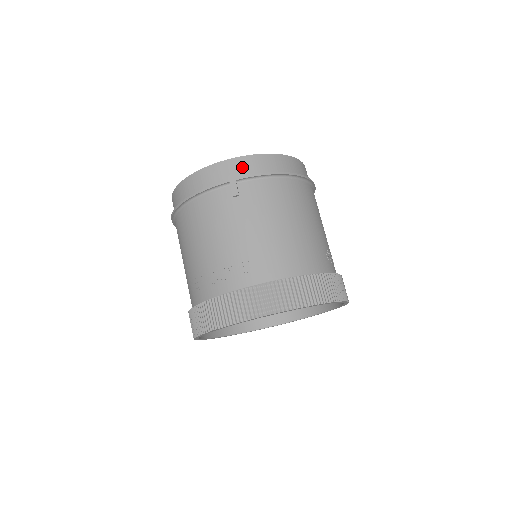
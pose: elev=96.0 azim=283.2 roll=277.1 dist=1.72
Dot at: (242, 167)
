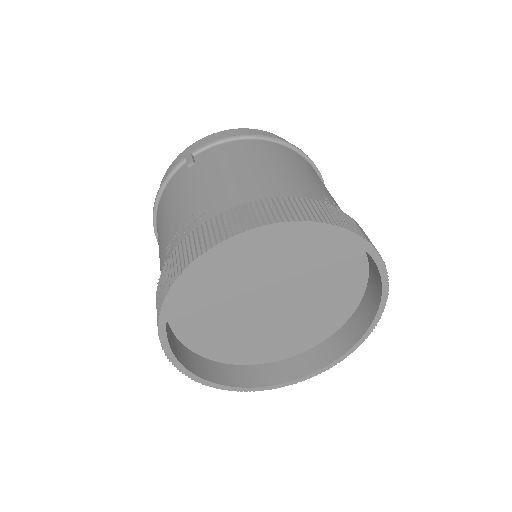
Dot at: occluded
